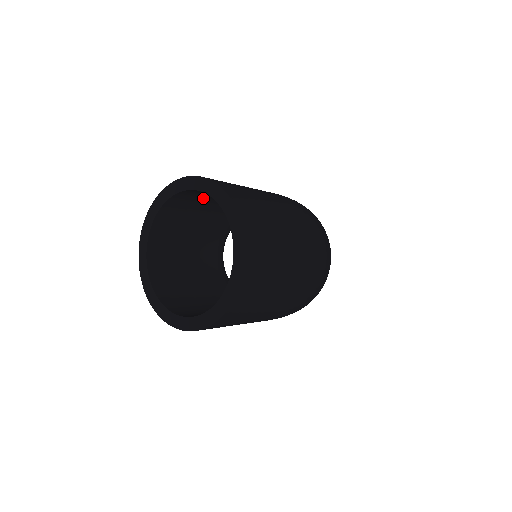
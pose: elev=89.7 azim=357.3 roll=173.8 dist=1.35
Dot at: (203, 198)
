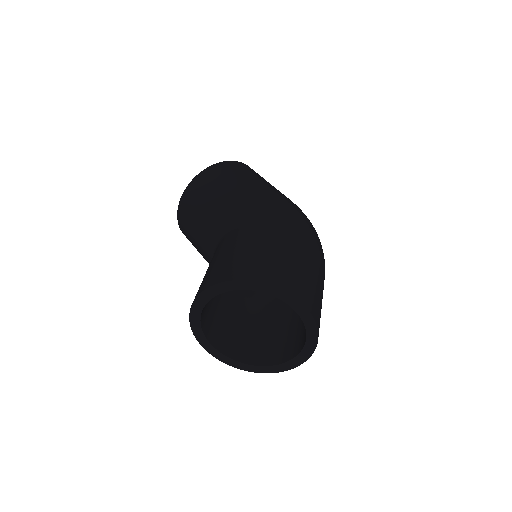
Dot at: occluded
